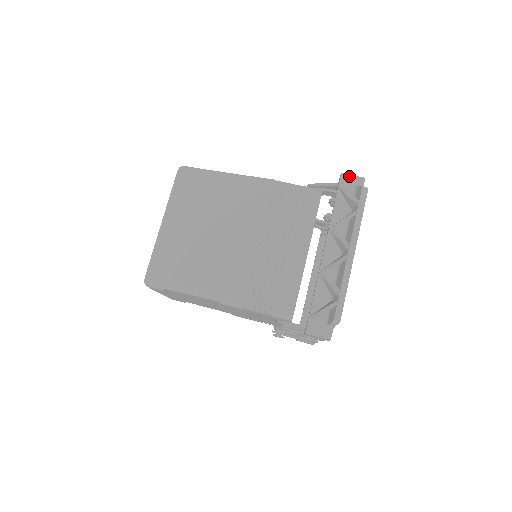
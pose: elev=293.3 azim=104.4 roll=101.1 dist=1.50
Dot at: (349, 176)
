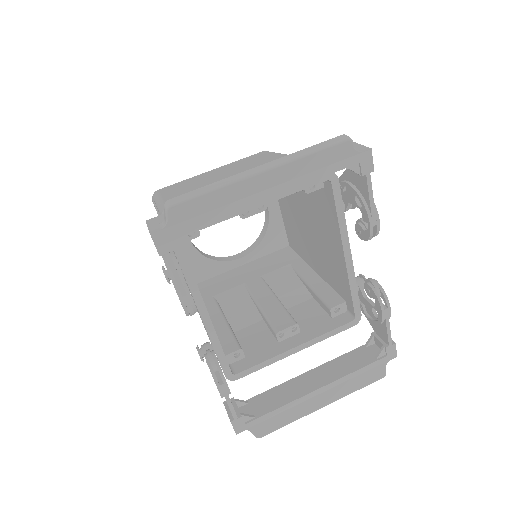
Dot at: (357, 145)
